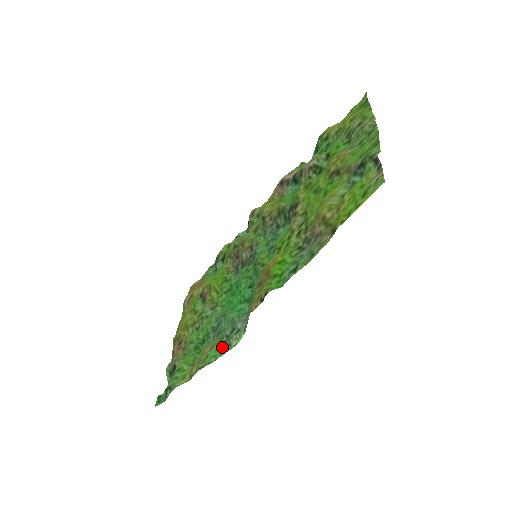
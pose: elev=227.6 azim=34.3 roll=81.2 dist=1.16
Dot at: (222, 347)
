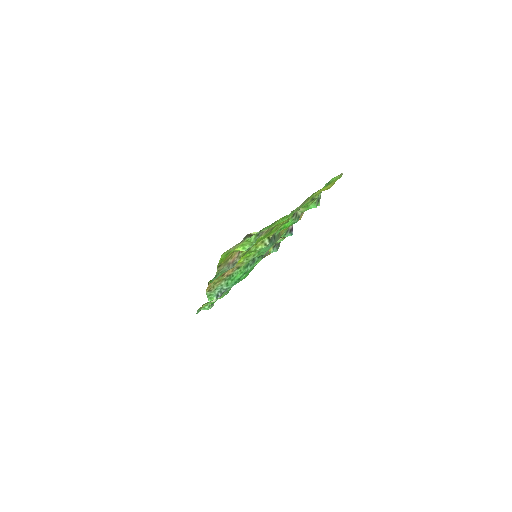
Dot at: (216, 300)
